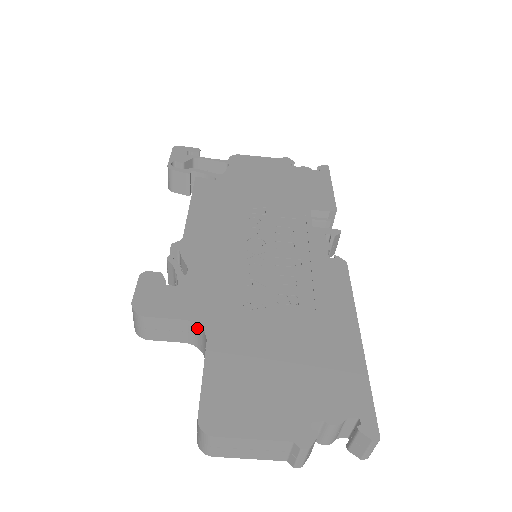
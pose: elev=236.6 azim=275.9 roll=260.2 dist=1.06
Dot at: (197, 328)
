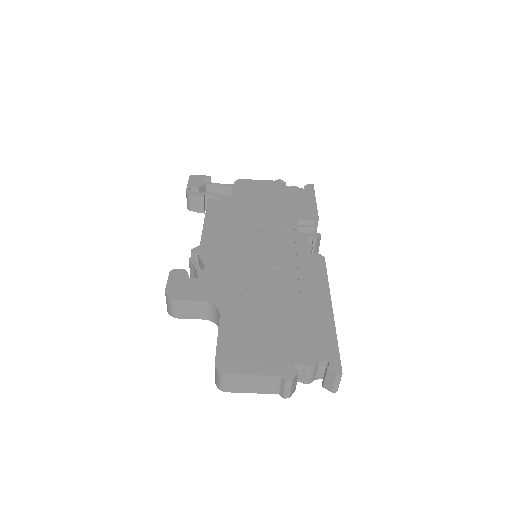
Dot at: (213, 307)
